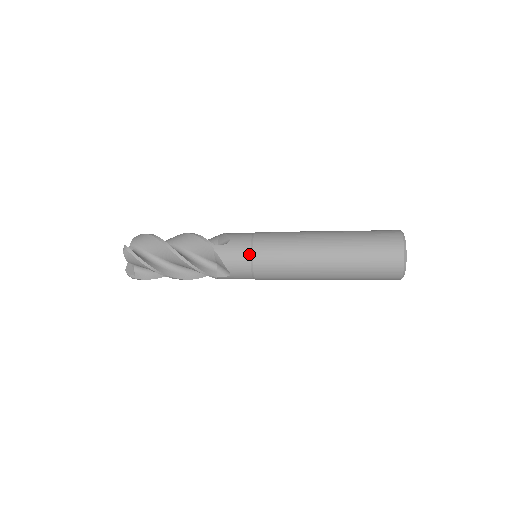
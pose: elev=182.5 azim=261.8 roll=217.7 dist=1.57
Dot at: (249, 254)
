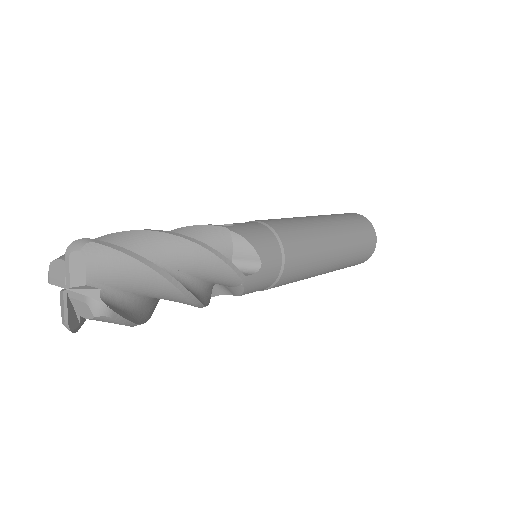
Dot at: (275, 281)
